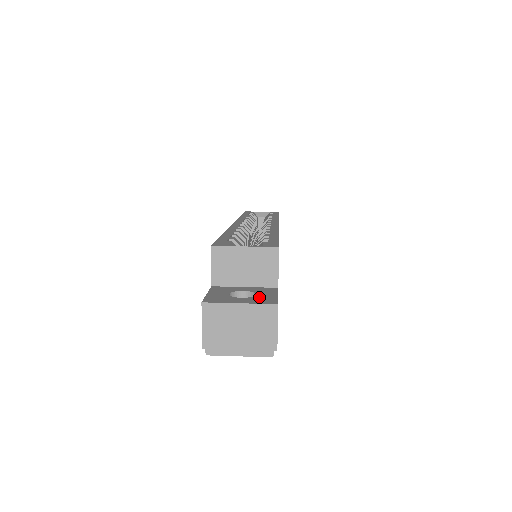
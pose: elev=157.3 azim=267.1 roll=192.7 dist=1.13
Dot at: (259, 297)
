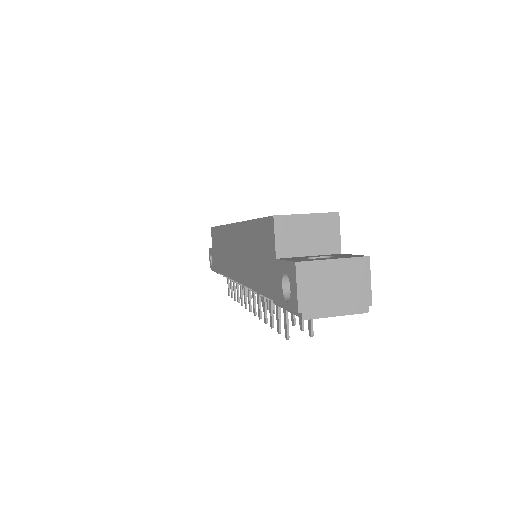
Dot at: (341, 256)
